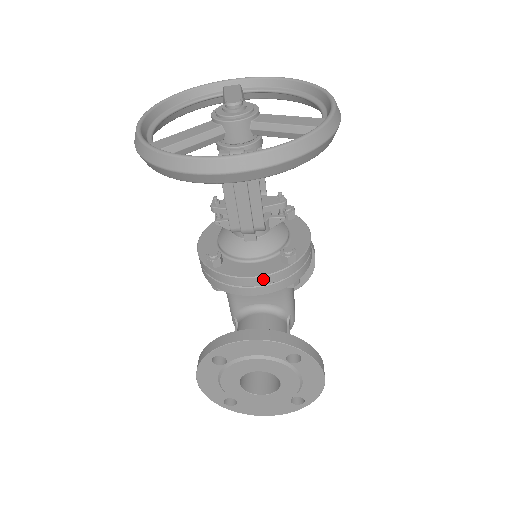
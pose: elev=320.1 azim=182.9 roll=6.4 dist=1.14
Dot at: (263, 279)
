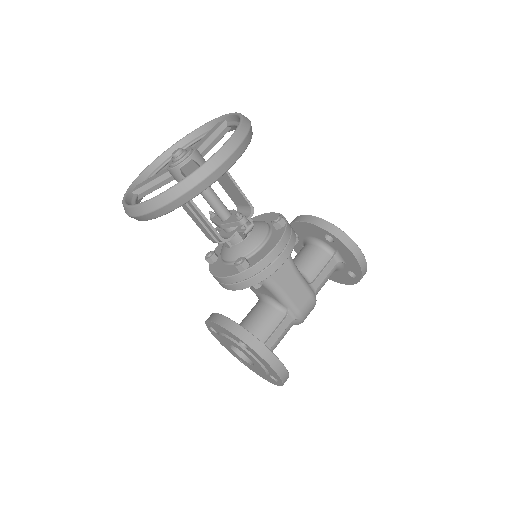
Dot at: (224, 279)
